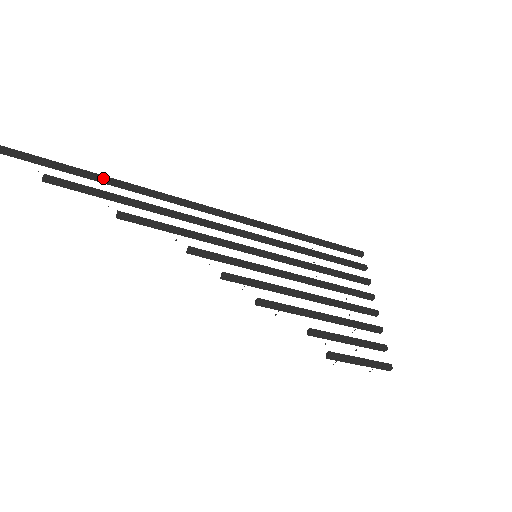
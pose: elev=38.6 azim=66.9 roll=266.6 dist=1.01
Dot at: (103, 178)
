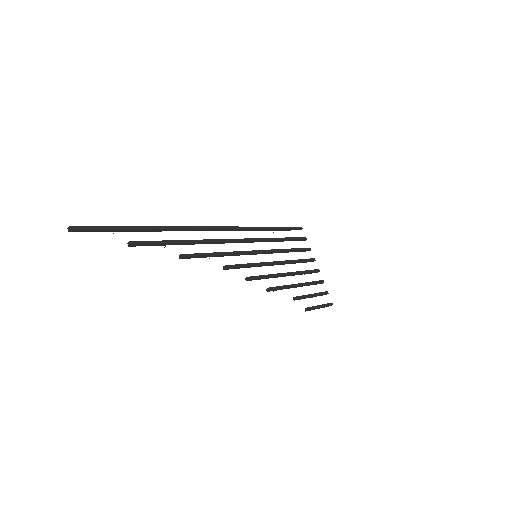
Dot at: (160, 229)
